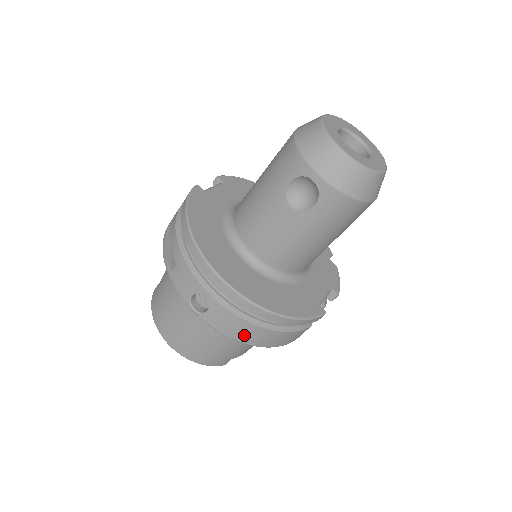
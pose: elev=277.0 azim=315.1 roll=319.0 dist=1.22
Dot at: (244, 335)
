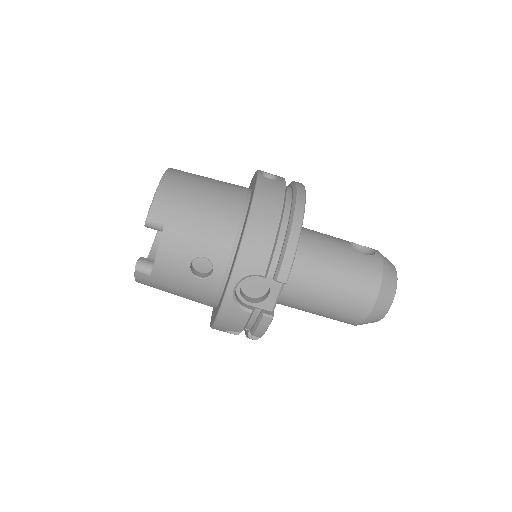
Dot at: (265, 202)
